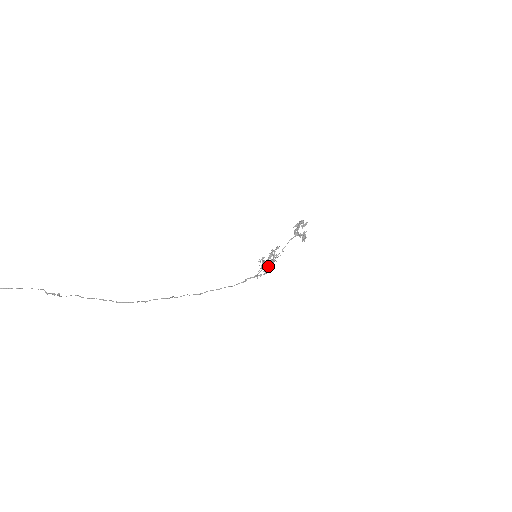
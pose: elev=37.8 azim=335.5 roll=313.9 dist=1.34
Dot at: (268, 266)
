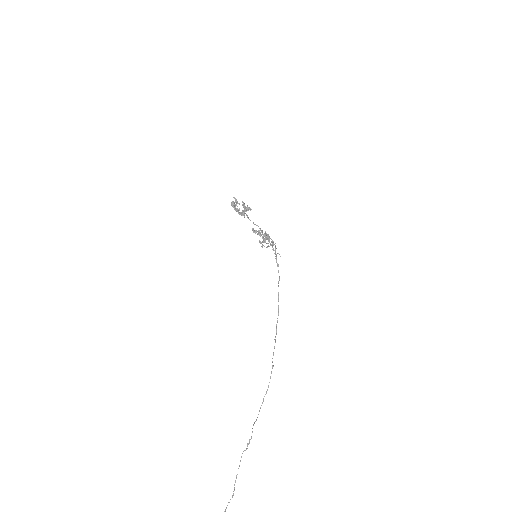
Dot at: (269, 238)
